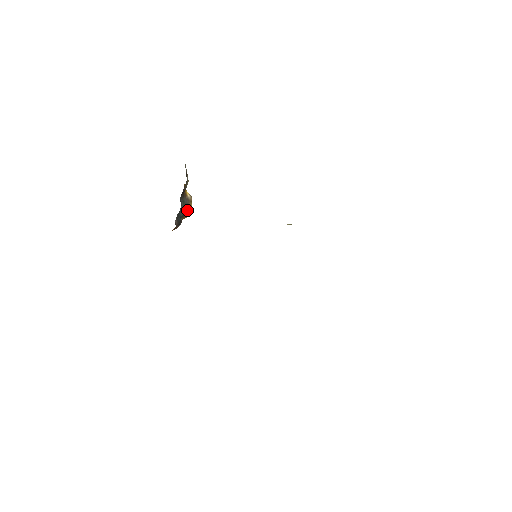
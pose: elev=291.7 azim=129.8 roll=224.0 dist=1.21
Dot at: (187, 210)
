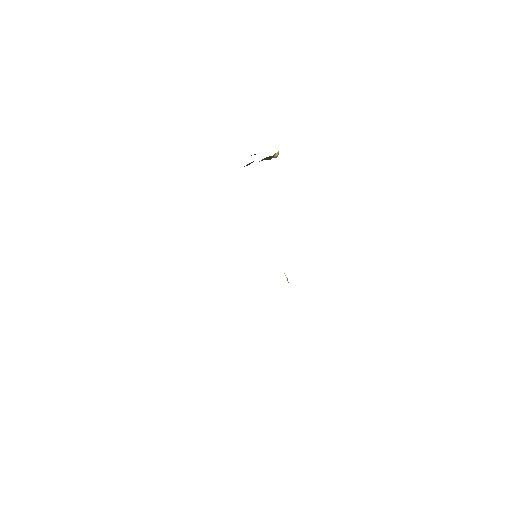
Dot at: (266, 159)
